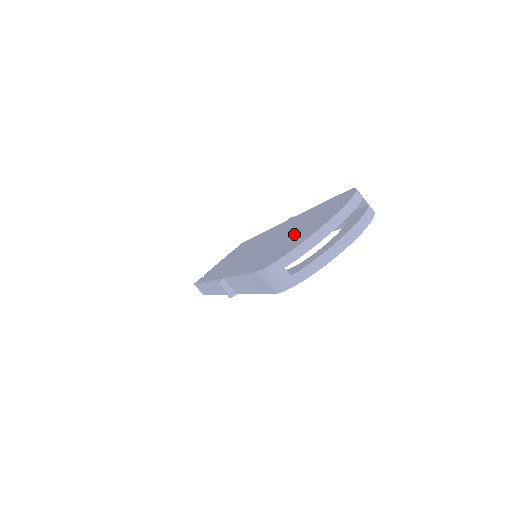
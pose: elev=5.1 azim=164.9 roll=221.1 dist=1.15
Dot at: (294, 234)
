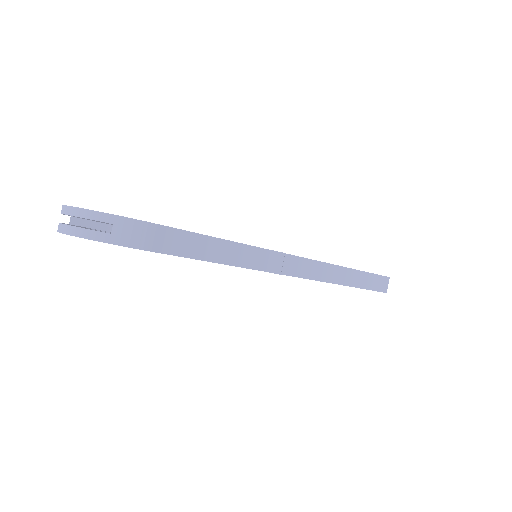
Dot at: occluded
